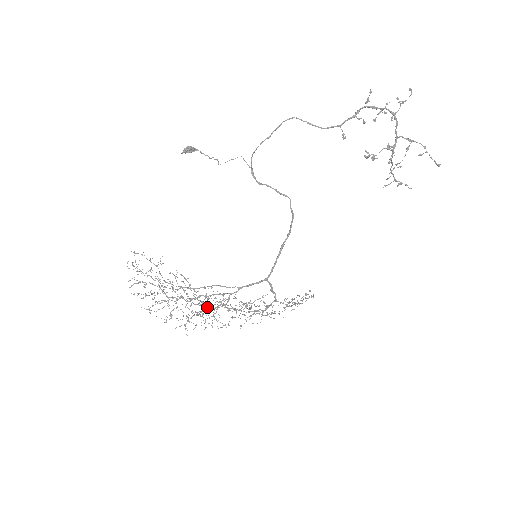
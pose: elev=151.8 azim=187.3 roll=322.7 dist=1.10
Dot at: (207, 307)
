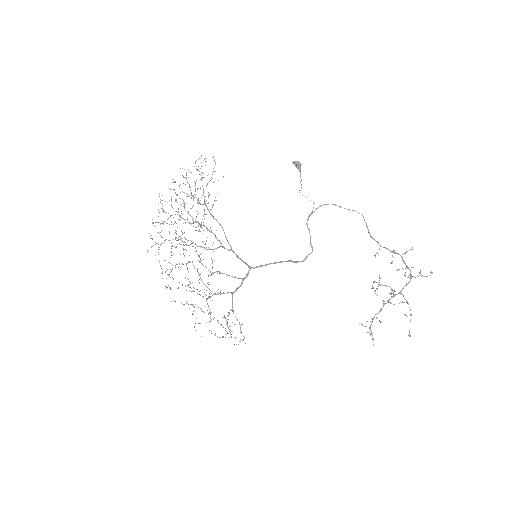
Dot at: occluded
